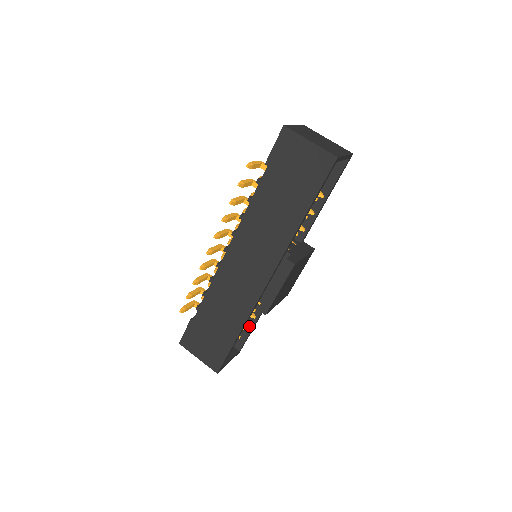
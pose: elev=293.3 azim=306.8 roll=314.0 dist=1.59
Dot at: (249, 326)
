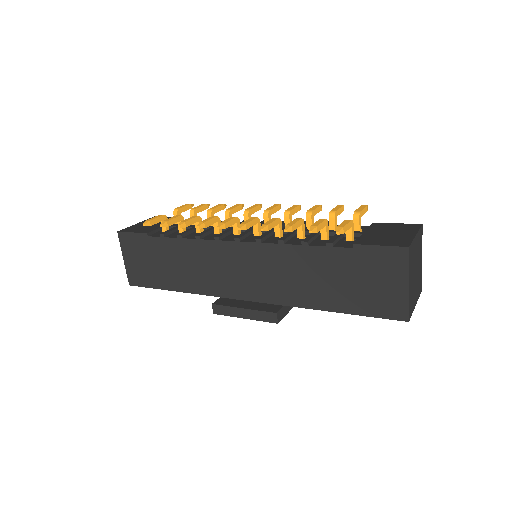
Dot at: occluded
